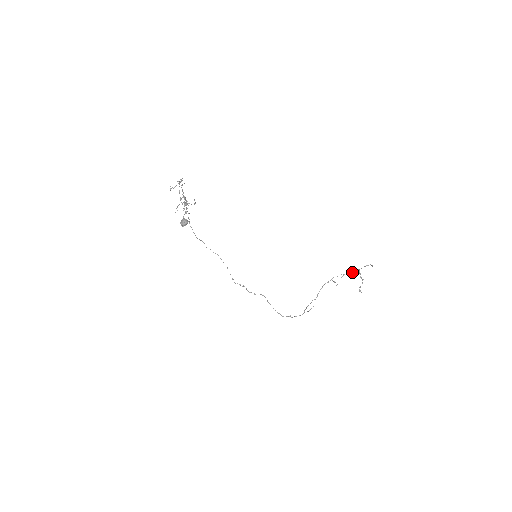
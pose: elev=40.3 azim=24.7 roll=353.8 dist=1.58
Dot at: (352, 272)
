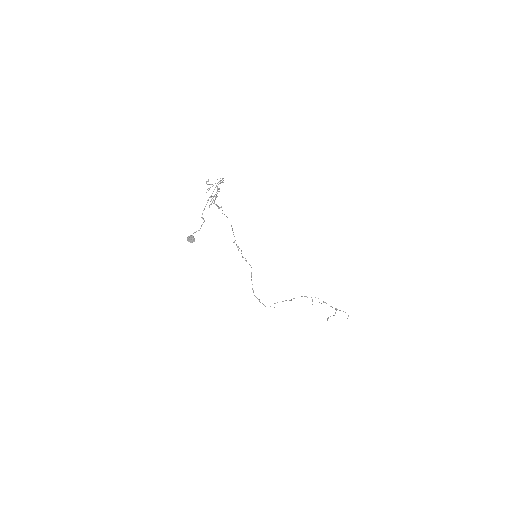
Dot at: (331, 306)
